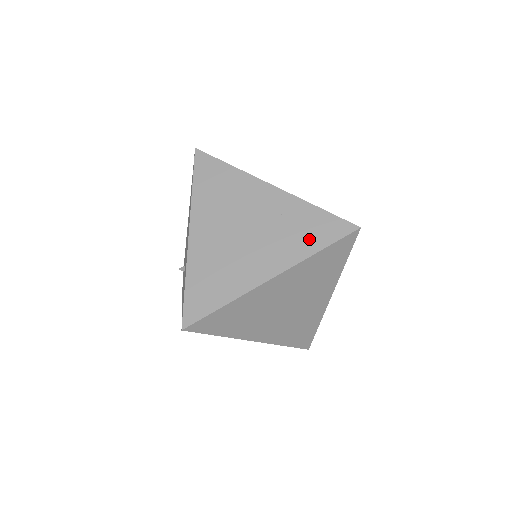
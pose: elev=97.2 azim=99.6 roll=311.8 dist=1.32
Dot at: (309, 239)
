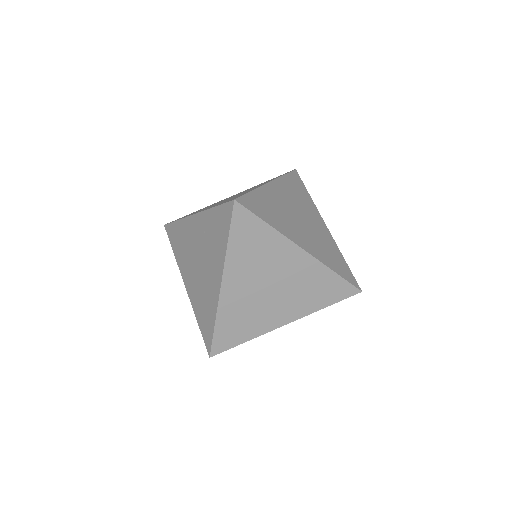
Dot at: (220, 237)
